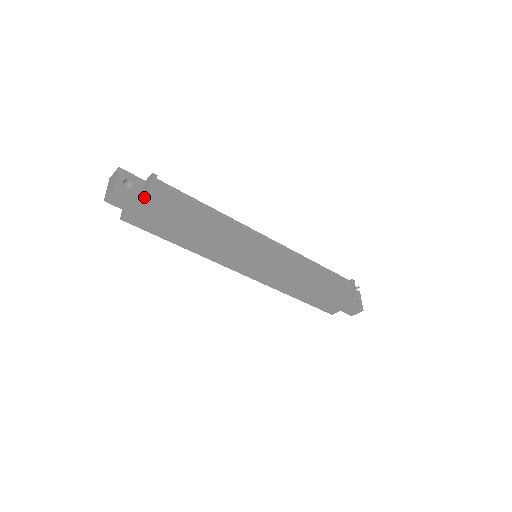
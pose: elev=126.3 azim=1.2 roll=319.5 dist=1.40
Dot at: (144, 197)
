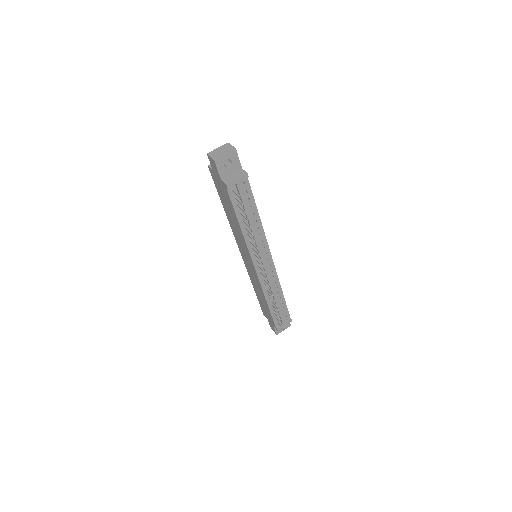
Dot at: (226, 180)
